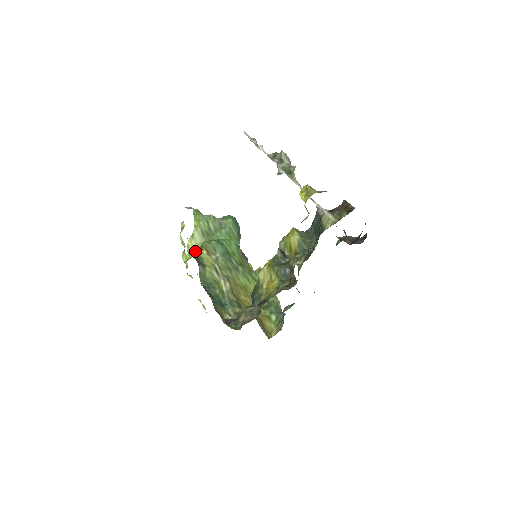
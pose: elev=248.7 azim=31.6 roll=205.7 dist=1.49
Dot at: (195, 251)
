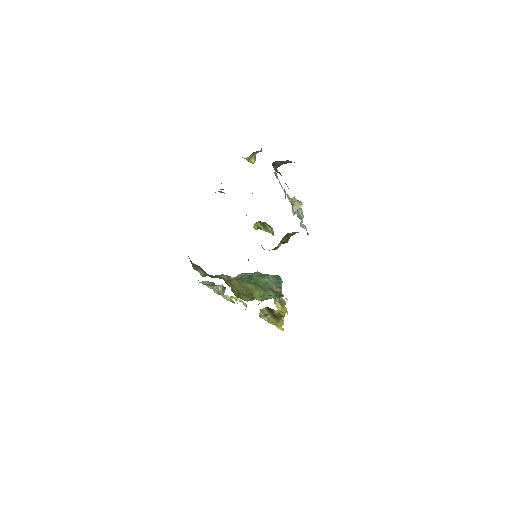
Dot at: occluded
